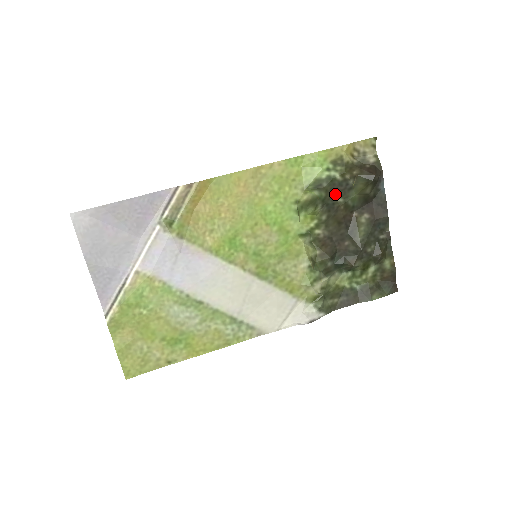
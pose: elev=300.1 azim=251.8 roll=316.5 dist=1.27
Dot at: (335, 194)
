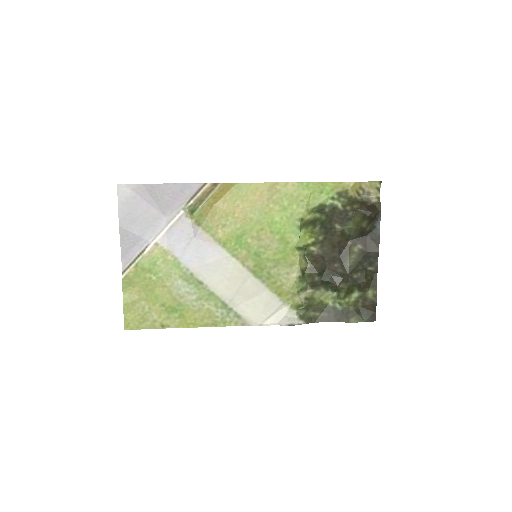
Dot at: (334, 220)
